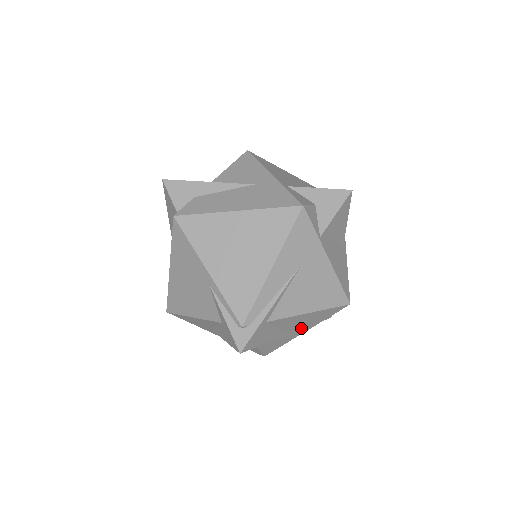
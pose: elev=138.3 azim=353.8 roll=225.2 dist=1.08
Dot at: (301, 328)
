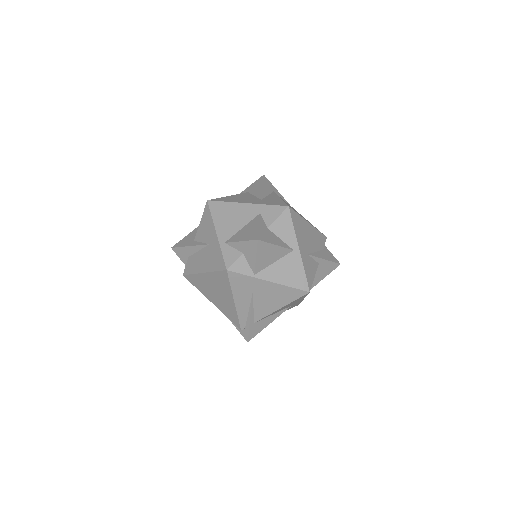
Dot at: occluded
